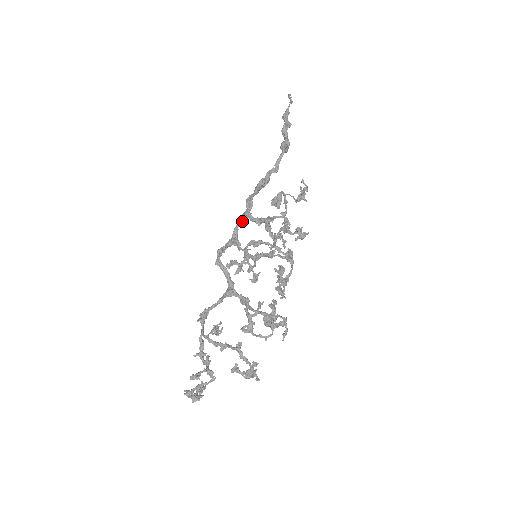
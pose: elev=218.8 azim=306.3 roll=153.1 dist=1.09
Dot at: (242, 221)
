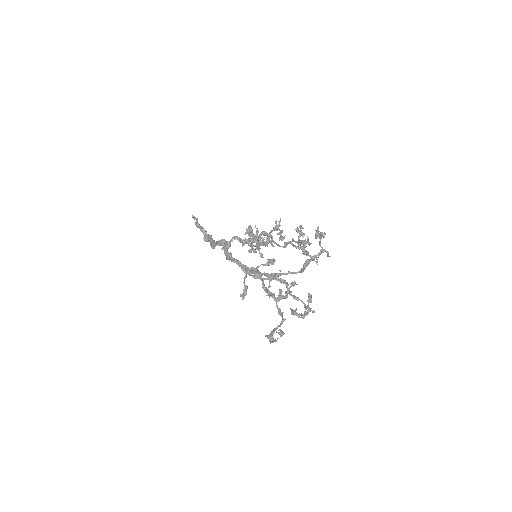
Dot at: occluded
